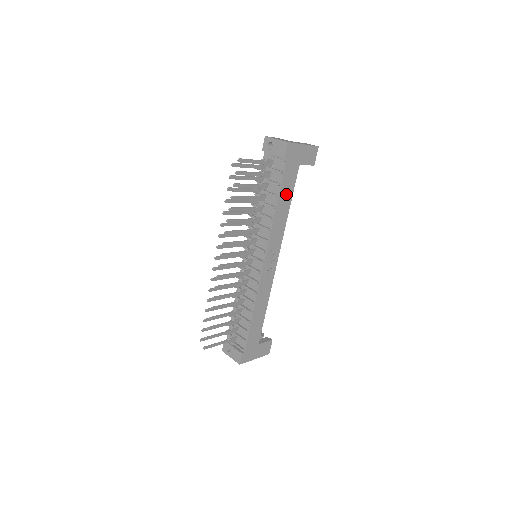
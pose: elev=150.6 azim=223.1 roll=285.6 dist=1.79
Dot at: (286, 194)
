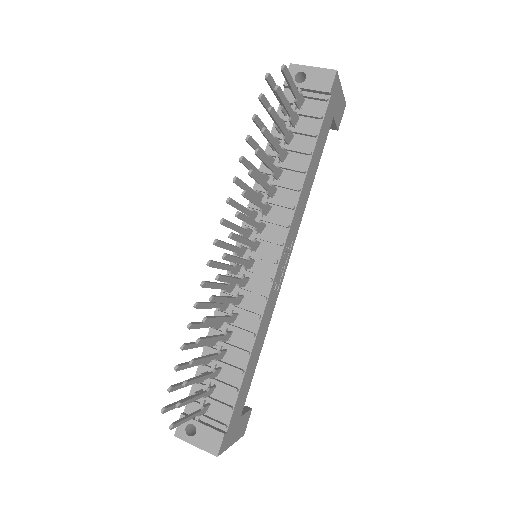
Dot at: (316, 156)
